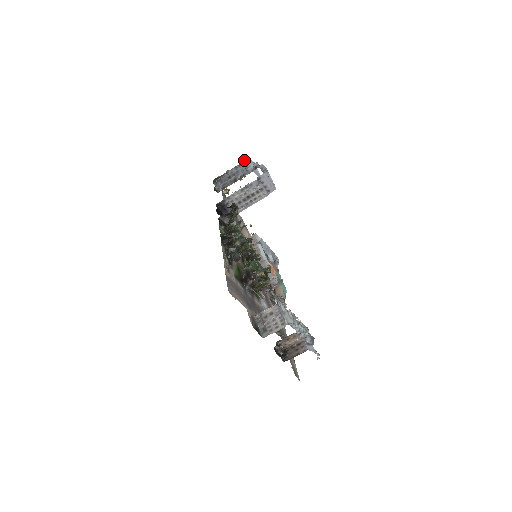
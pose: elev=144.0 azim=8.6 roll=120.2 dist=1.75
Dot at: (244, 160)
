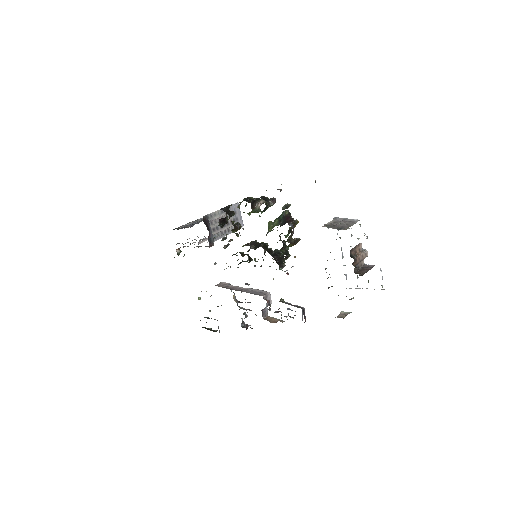
Dot at: occluded
